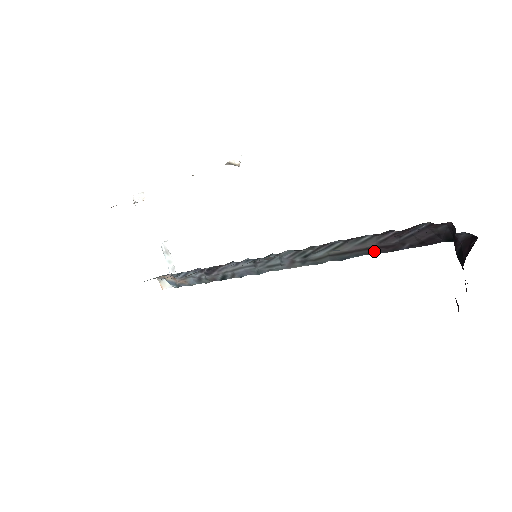
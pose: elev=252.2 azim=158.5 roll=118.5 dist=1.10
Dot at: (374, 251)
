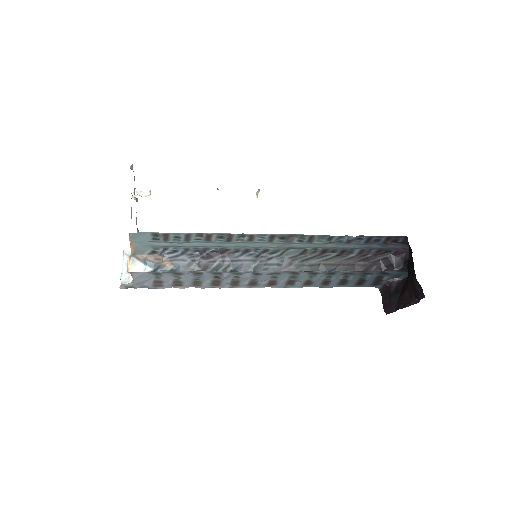
Dot at: (352, 268)
